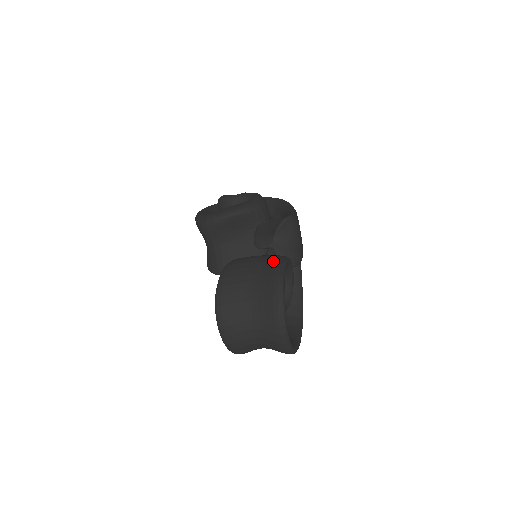
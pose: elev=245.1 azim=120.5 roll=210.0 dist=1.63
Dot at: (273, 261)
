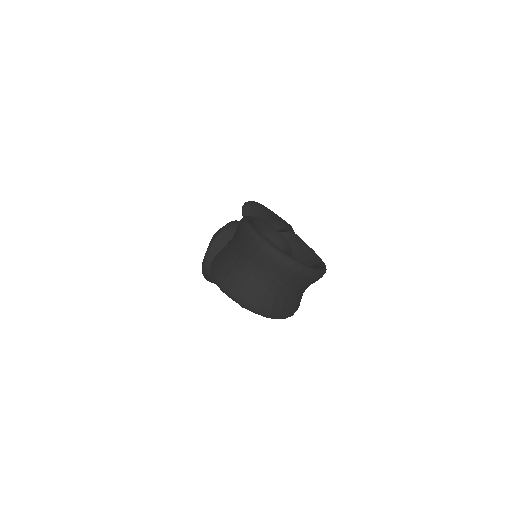
Dot at: occluded
